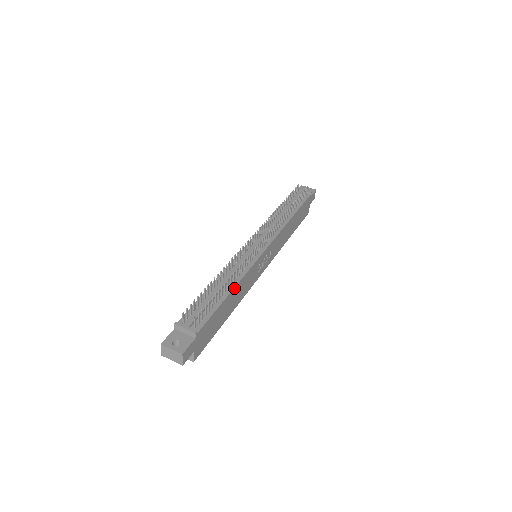
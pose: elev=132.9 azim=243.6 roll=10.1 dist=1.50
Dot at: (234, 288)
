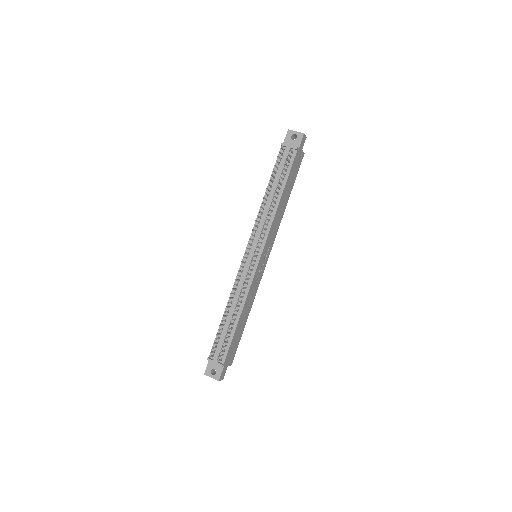
Dot at: (241, 313)
